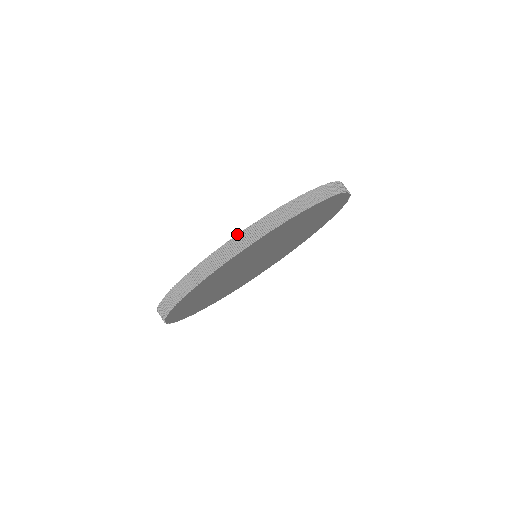
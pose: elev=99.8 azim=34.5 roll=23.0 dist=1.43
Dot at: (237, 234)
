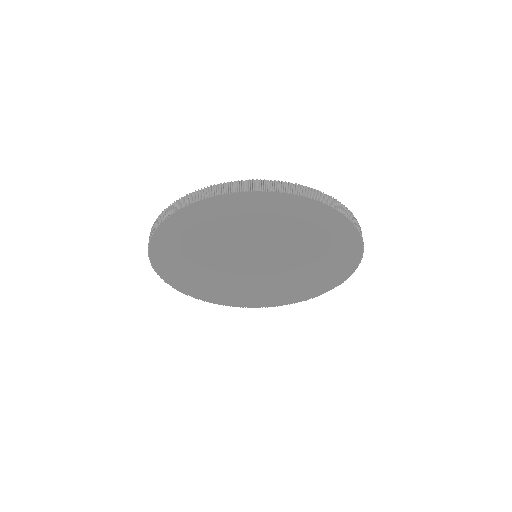
Dot at: (168, 206)
